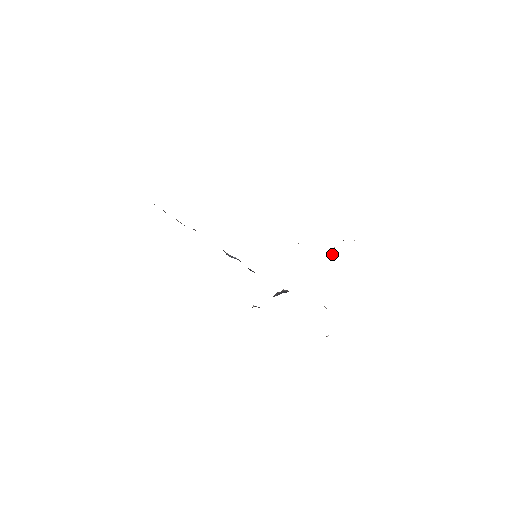
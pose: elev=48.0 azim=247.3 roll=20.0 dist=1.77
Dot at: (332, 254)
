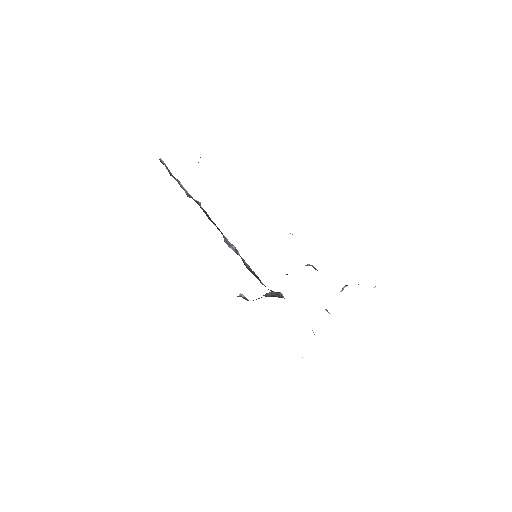
Dot at: (340, 291)
